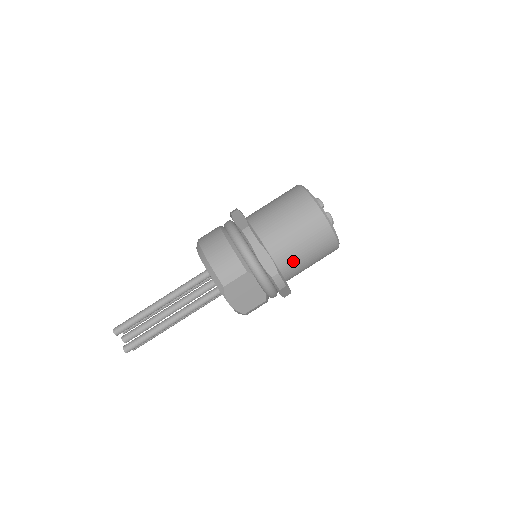
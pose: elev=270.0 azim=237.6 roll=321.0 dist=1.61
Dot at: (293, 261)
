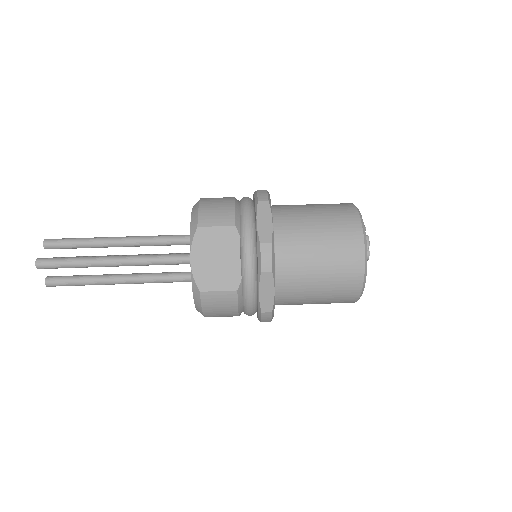
Dot at: (297, 254)
